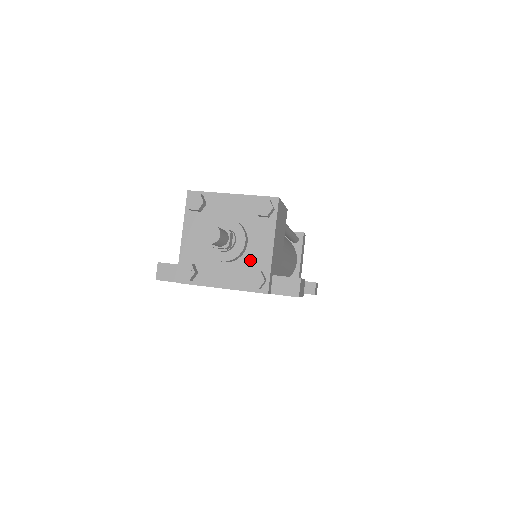
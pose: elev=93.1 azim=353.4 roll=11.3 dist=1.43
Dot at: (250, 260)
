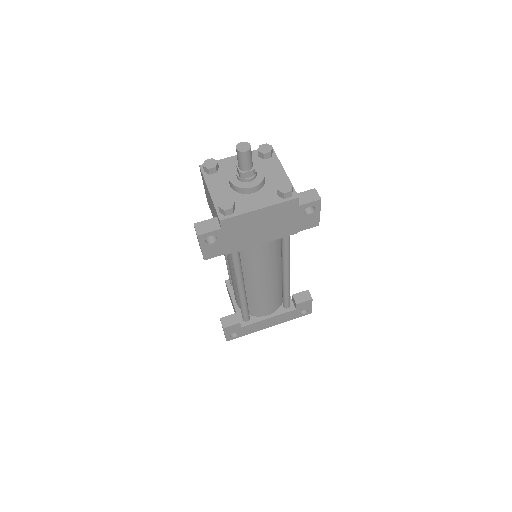
Dot at: (272, 184)
